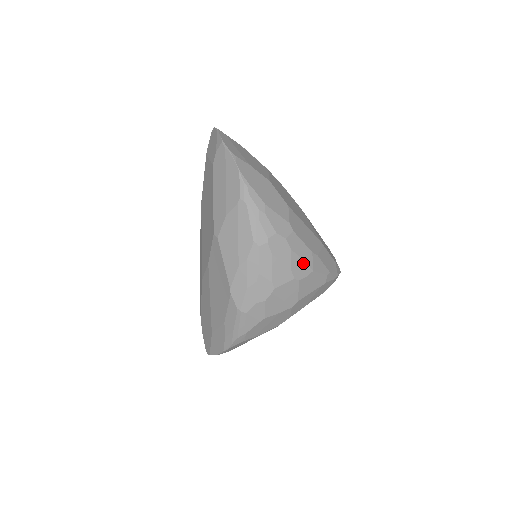
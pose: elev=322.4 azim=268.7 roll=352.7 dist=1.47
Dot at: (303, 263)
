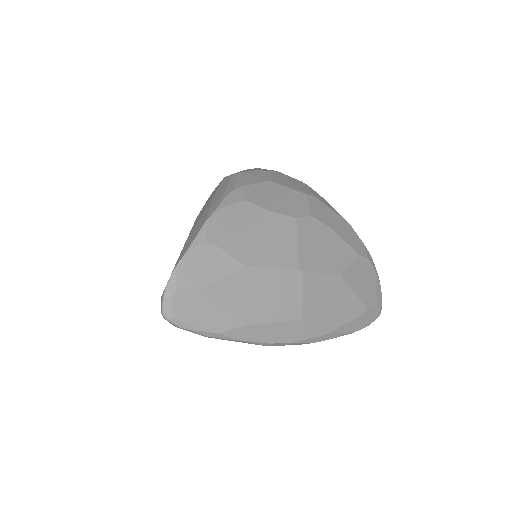
Dot at: occluded
